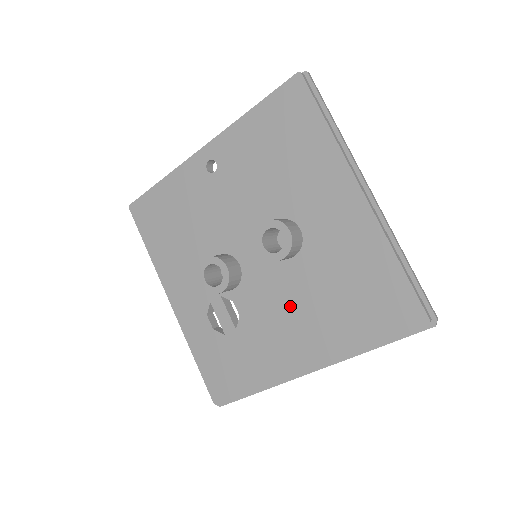
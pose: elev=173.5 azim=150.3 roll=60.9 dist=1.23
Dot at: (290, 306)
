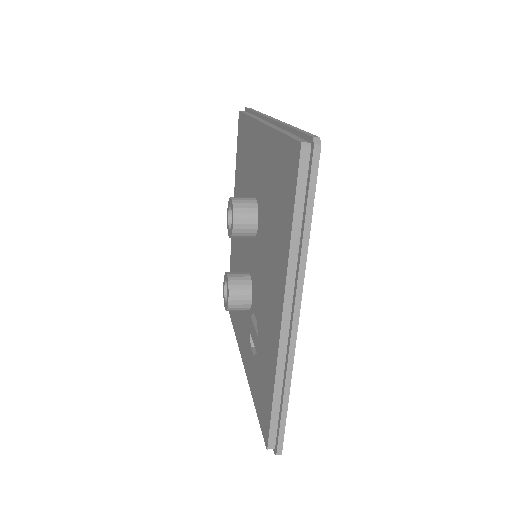
Dot at: (265, 268)
